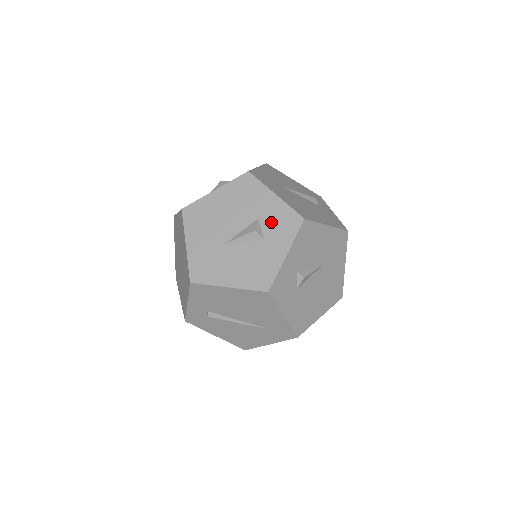
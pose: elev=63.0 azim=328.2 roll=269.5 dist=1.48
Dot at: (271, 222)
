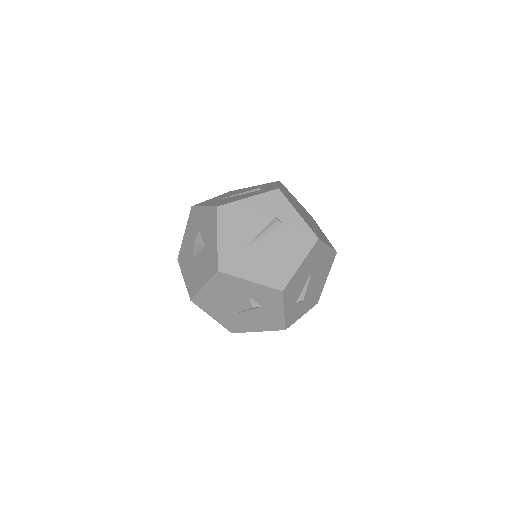
Dot at: (260, 297)
